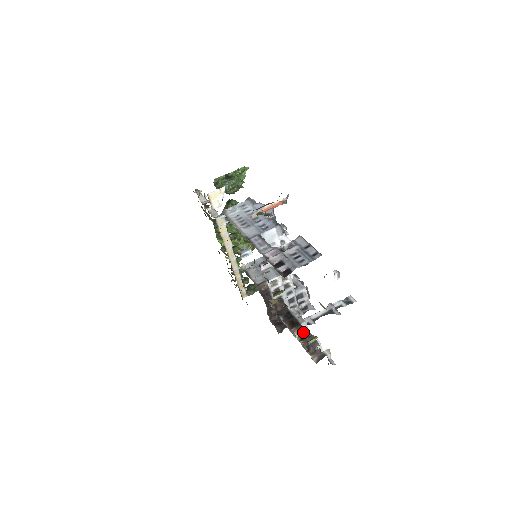
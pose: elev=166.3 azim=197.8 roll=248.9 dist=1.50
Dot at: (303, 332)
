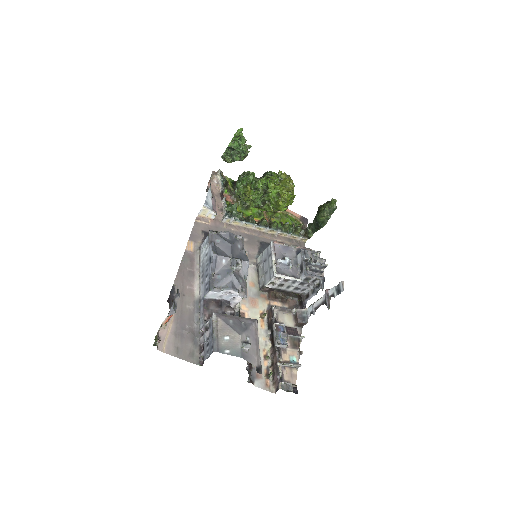
Dot at: (274, 356)
